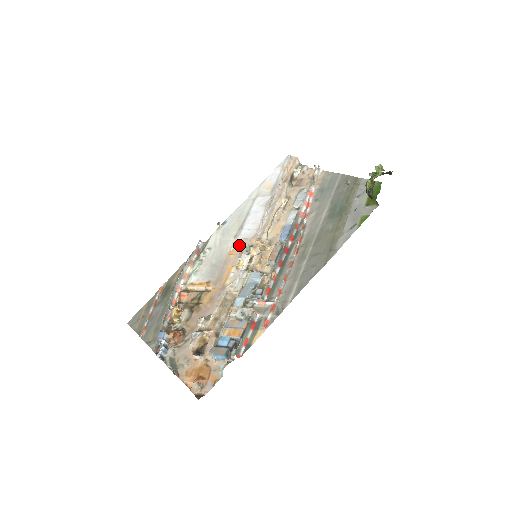
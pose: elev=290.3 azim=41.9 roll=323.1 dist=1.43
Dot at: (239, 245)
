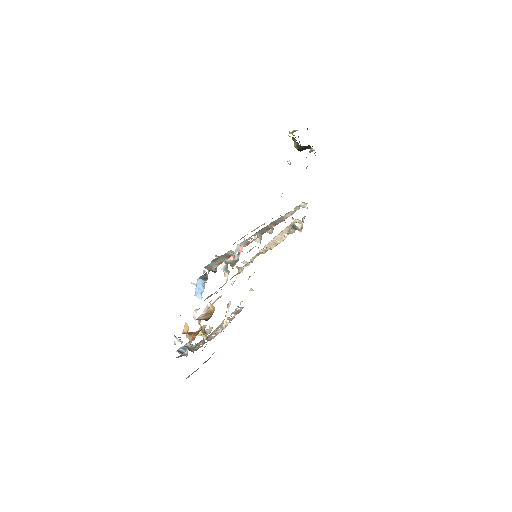
Dot at: occluded
